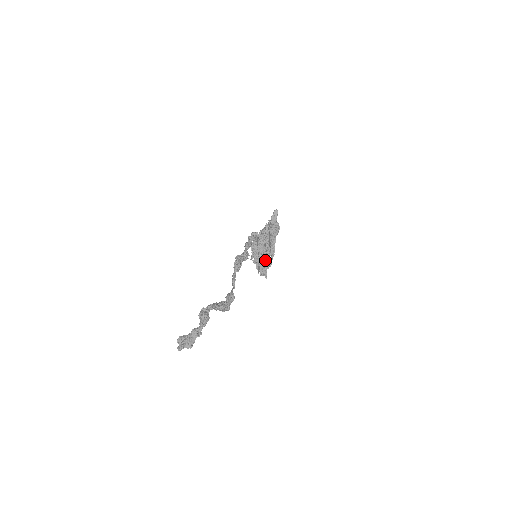
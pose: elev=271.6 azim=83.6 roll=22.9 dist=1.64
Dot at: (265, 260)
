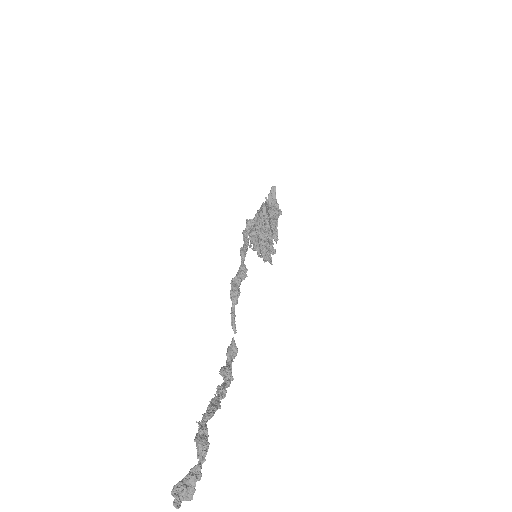
Dot at: (267, 246)
